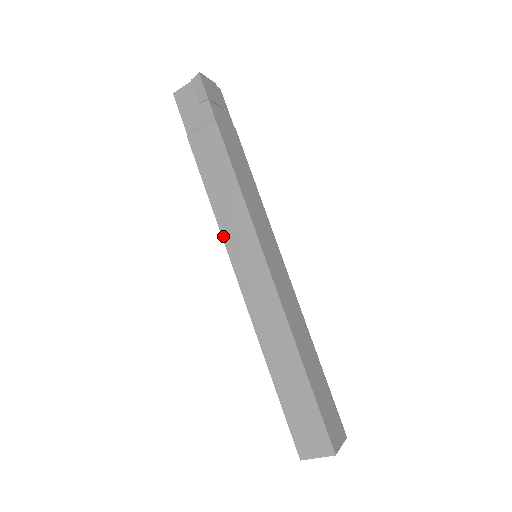
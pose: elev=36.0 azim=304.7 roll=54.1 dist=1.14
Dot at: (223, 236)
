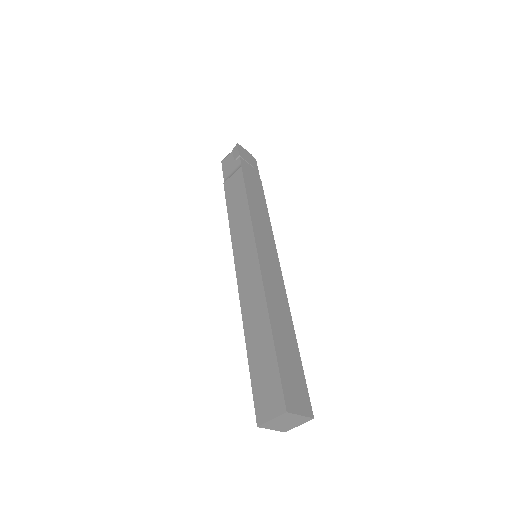
Dot at: (232, 240)
